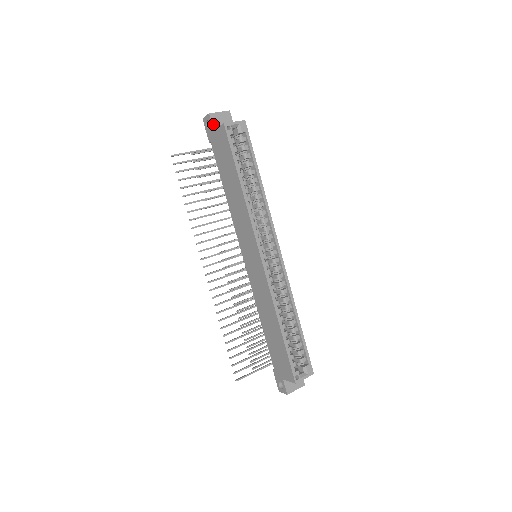
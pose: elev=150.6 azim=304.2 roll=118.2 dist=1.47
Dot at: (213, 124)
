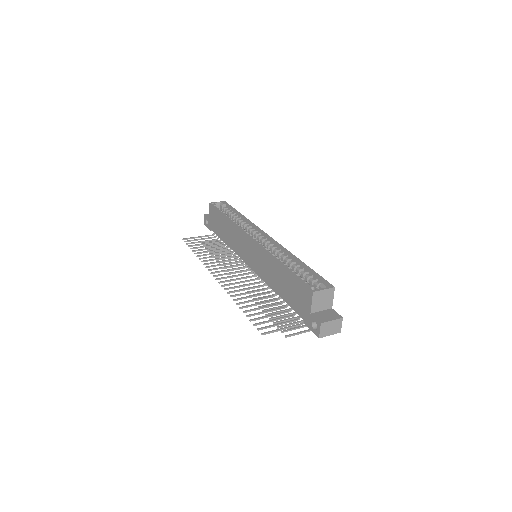
Dot at: (208, 217)
